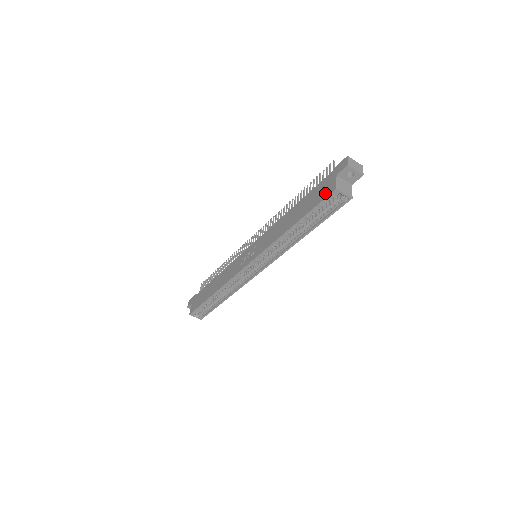
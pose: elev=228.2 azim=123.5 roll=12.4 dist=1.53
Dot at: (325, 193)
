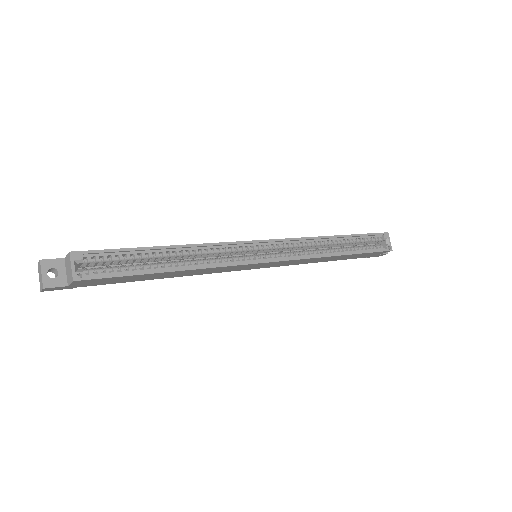
Dot at: occluded
